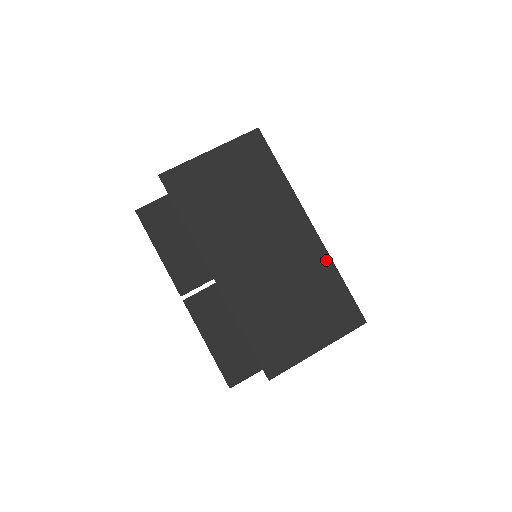
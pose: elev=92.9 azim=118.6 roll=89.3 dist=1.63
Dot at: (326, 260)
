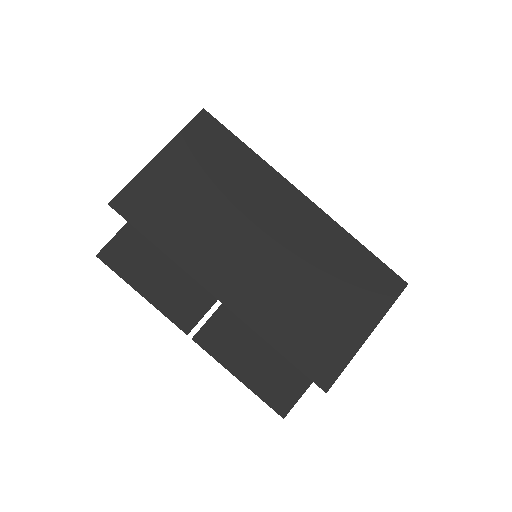
Dot at: (337, 231)
